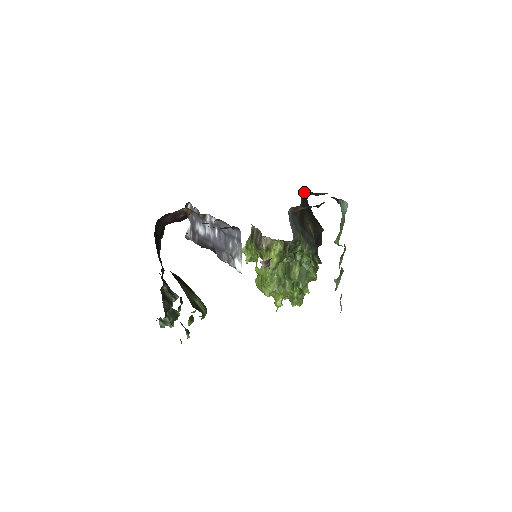
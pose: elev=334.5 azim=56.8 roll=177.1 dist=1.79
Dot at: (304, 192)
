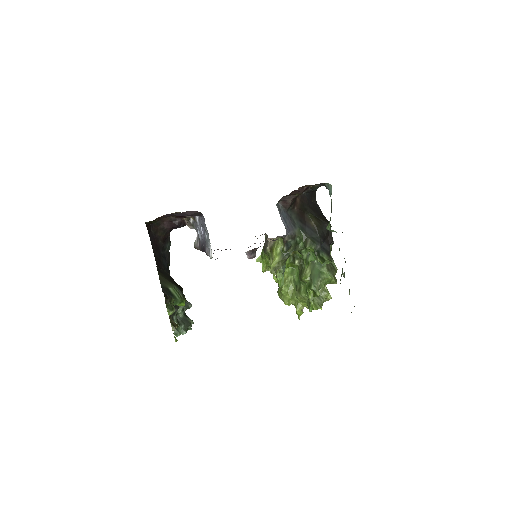
Dot at: occluded
